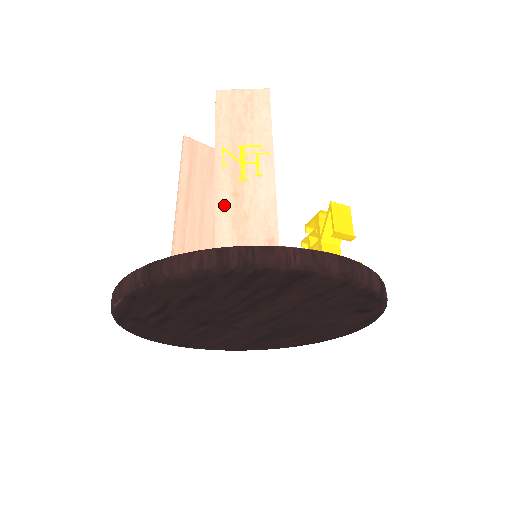
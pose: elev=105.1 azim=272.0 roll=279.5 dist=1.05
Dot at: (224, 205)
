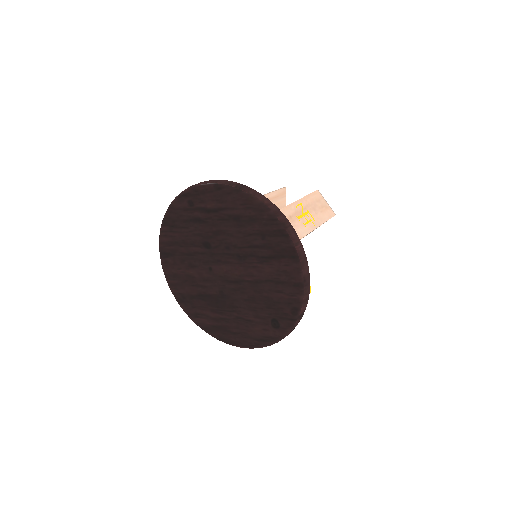
Dot at: (283, 213)
